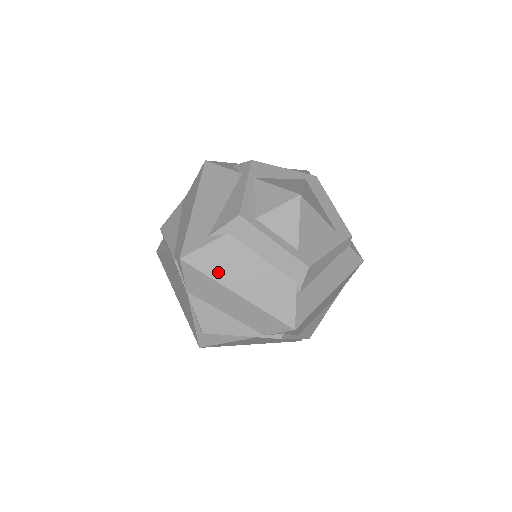
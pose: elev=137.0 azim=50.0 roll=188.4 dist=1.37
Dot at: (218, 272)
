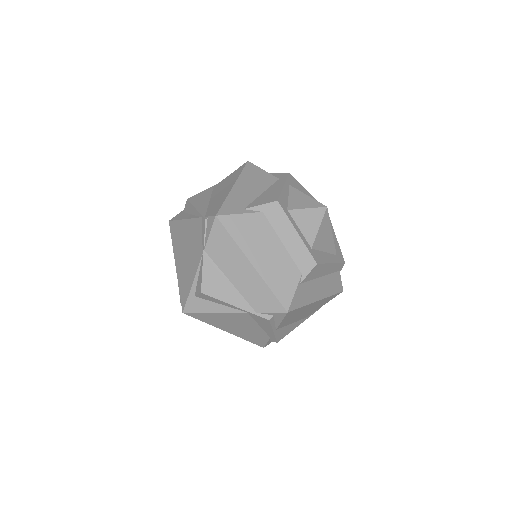
Dot at: (243, 239)
